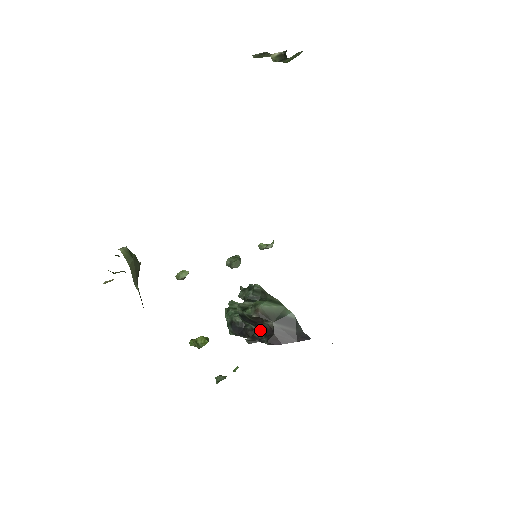
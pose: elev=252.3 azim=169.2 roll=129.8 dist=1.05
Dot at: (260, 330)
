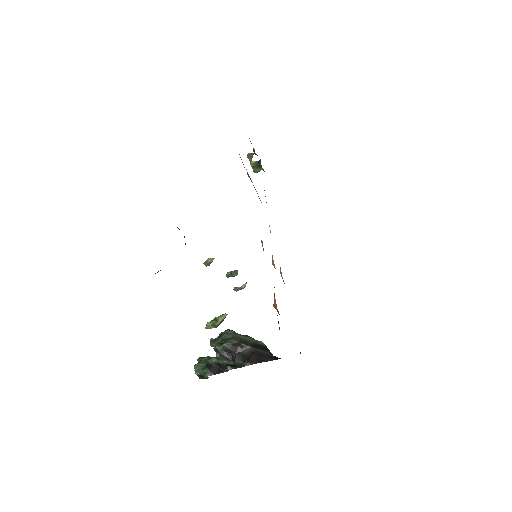
Dot at: (238, 359)
